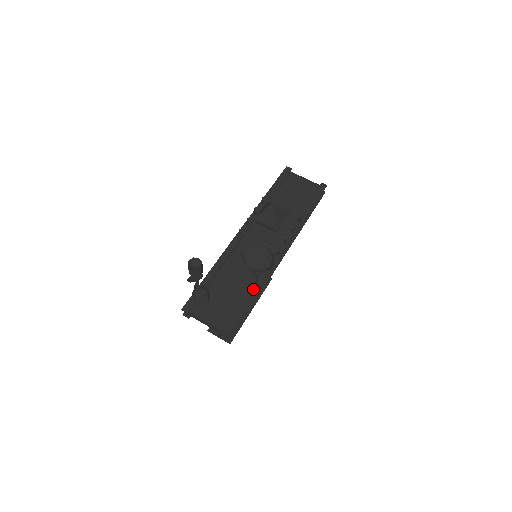
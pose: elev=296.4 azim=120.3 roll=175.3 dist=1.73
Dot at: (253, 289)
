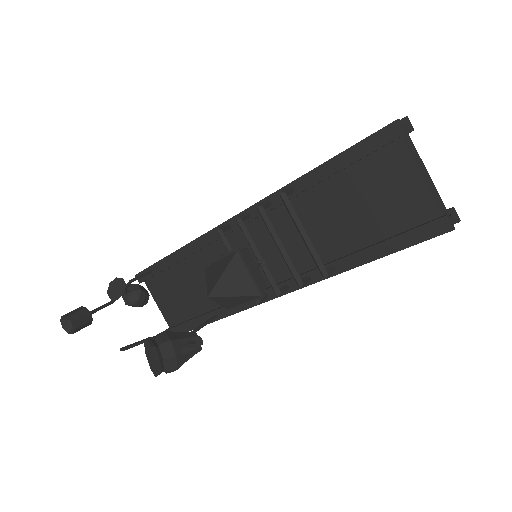
Dot at: (213, 314)
